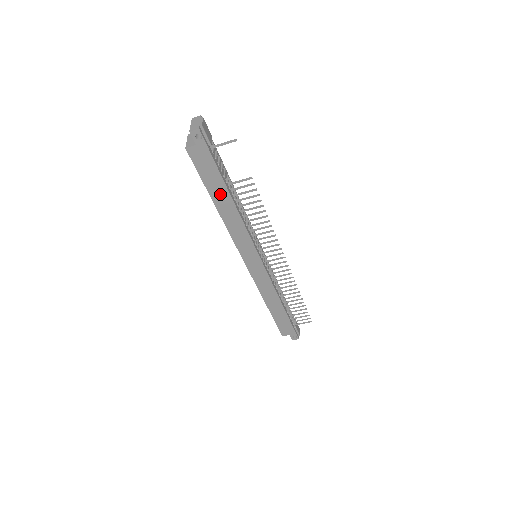
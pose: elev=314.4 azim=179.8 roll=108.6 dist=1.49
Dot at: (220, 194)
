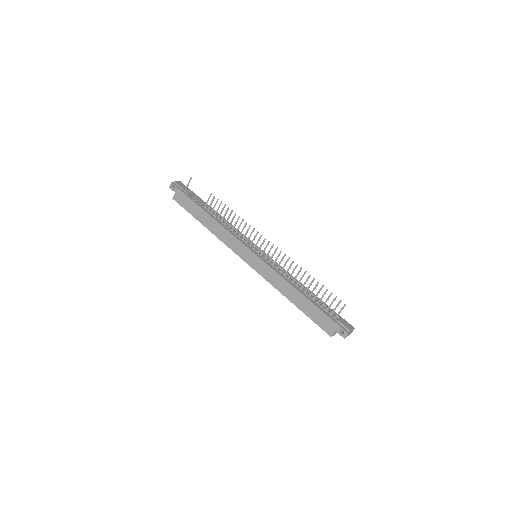
Dot at: (201, 215)
